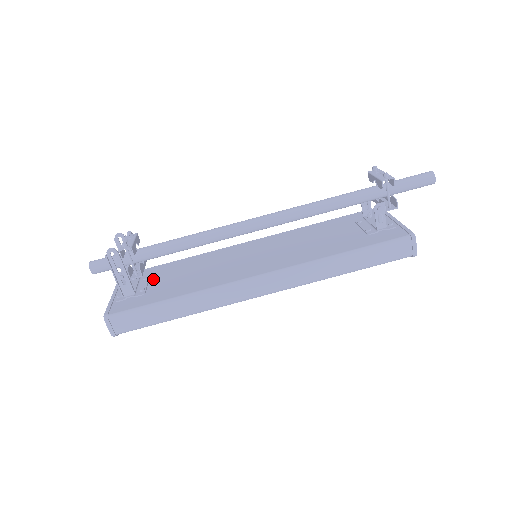
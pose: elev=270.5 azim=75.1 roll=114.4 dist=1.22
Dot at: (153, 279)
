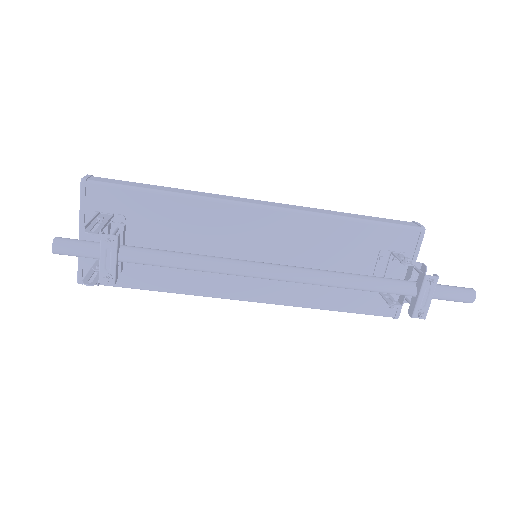
Dot at: (130, 230)
